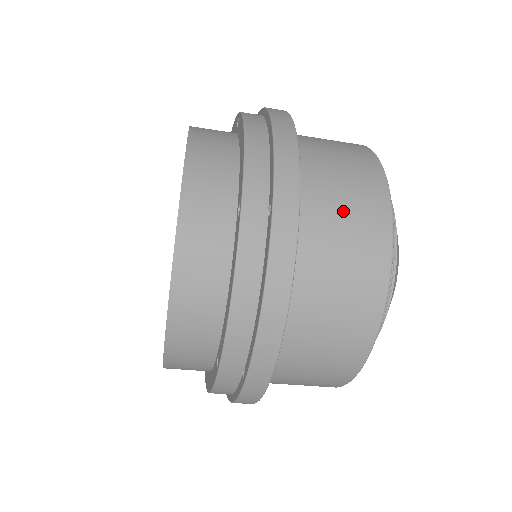
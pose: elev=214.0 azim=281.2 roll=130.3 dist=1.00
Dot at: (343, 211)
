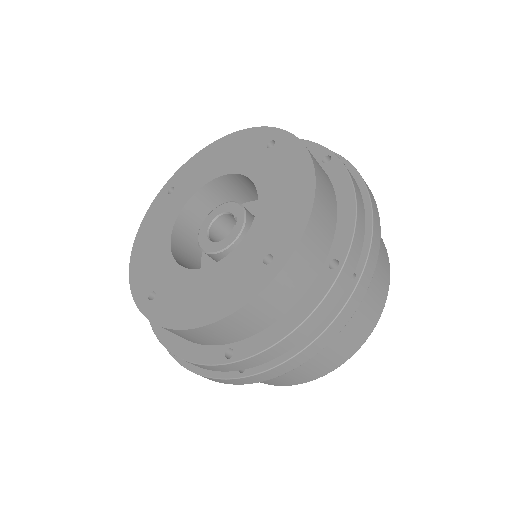
Dot at: occluded
